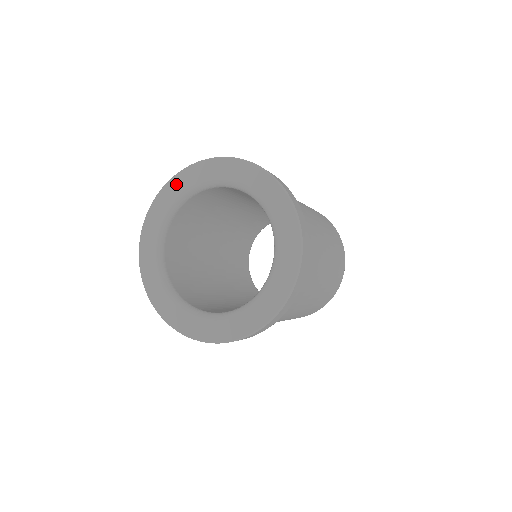
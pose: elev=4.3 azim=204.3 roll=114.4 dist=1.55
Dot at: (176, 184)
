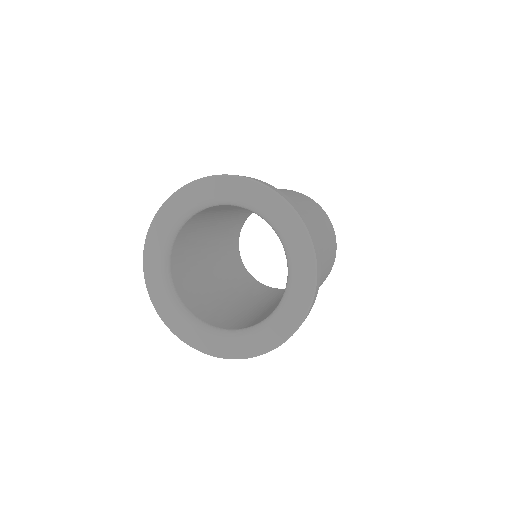
Dot at: (211, 186)
